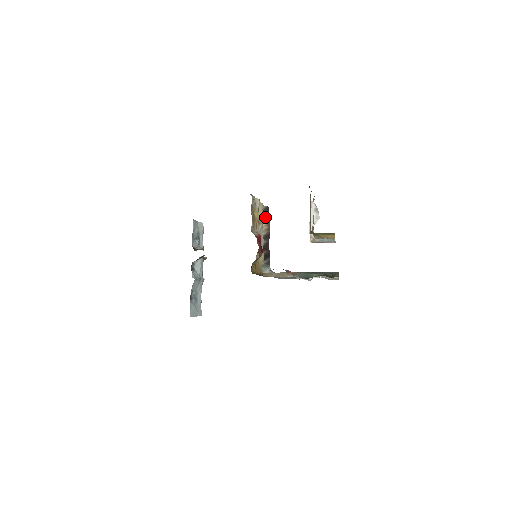
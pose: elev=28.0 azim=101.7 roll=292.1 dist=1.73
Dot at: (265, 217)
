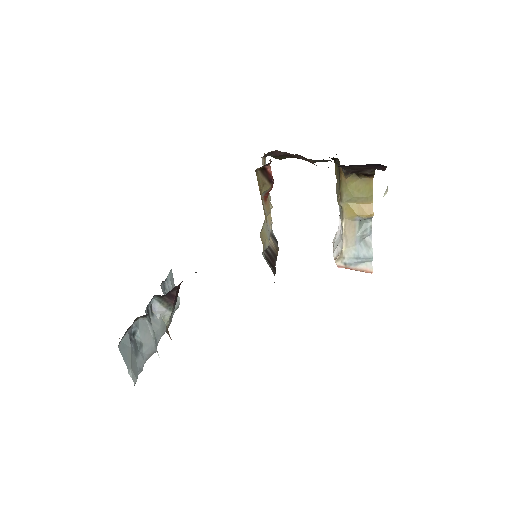
Dot at: (273, 241)
